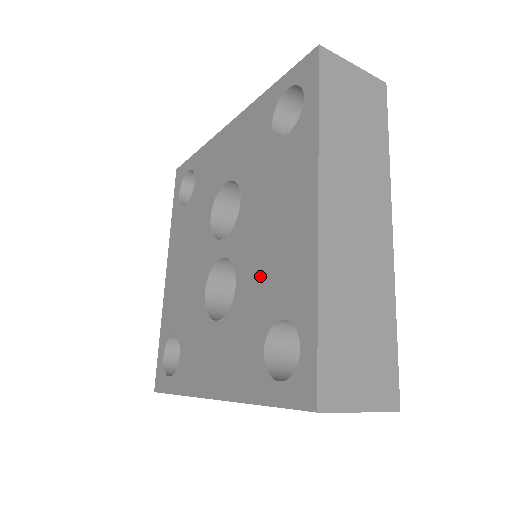
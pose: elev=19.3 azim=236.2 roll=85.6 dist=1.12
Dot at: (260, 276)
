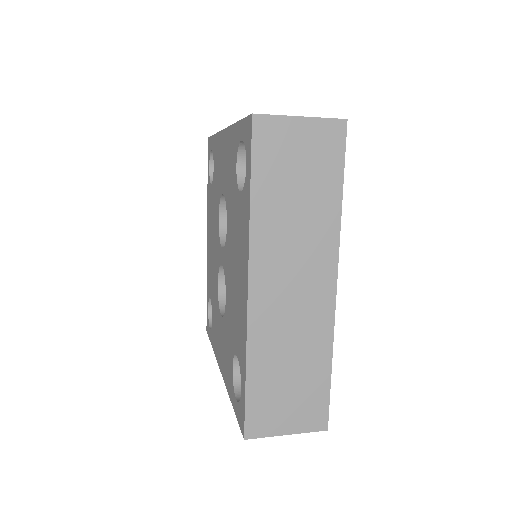
Dot at: (232, 308)
